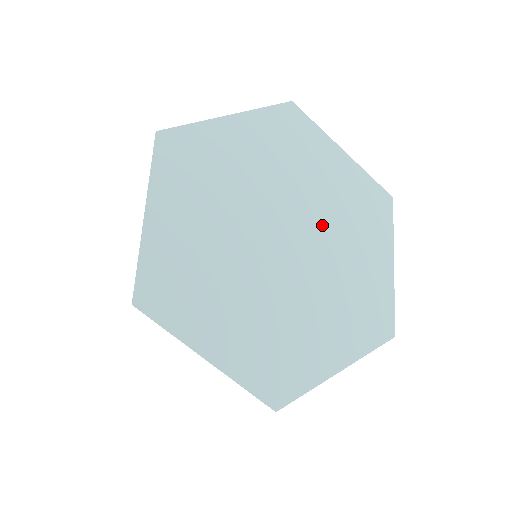
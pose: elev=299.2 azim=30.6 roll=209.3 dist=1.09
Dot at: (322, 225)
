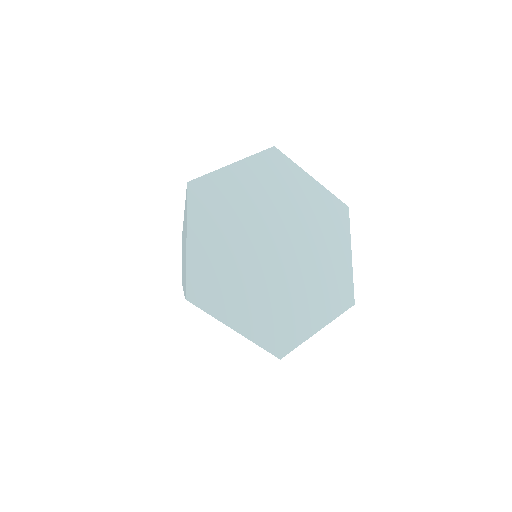
Dot at: (275, 215)
